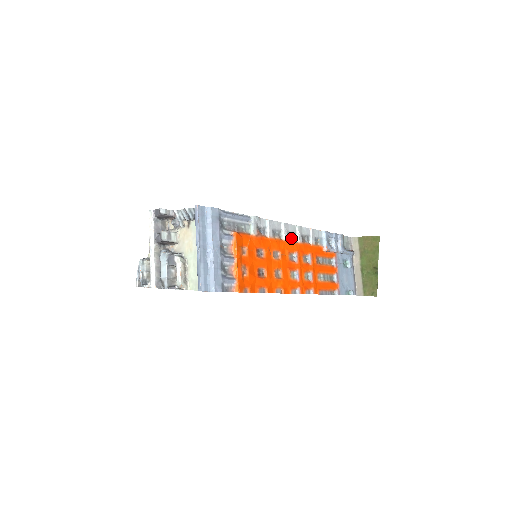
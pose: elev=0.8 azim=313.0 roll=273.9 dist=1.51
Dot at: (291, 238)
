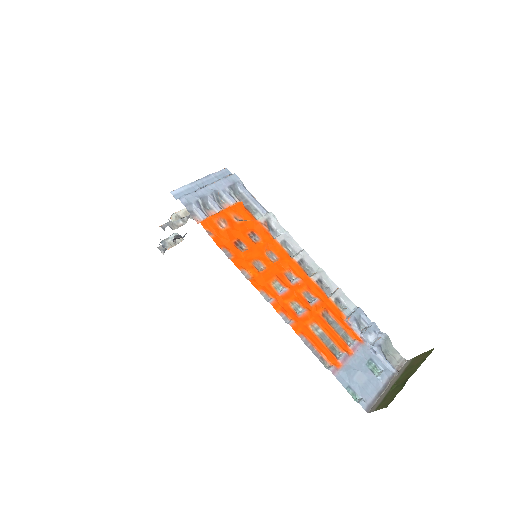
Dot at: (305, 269)
